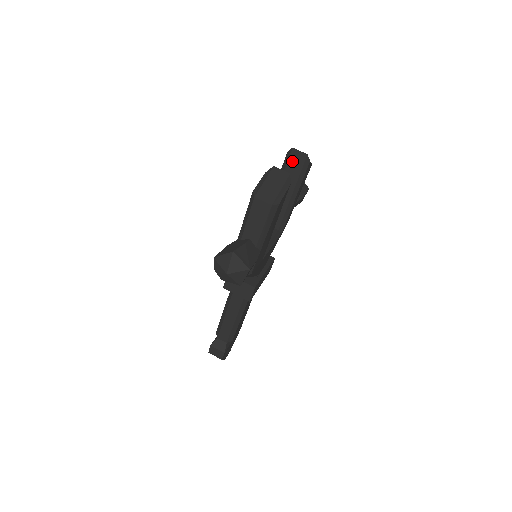
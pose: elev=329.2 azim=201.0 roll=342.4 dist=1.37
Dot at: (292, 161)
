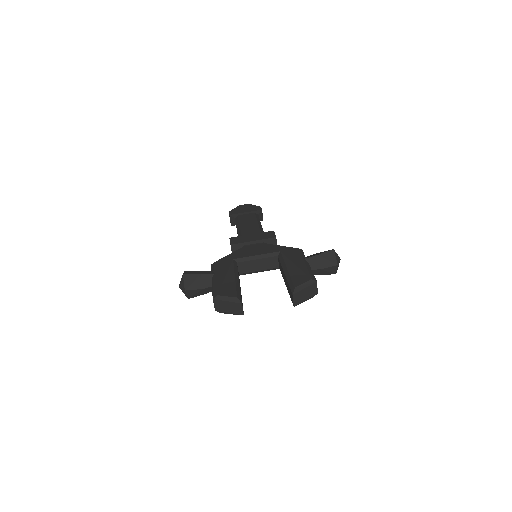
Dot at: occluded
